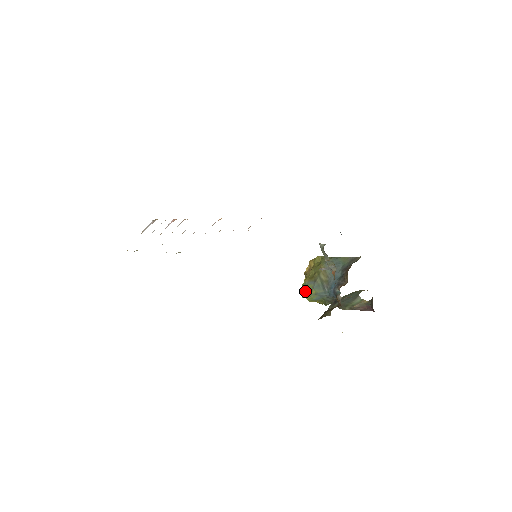
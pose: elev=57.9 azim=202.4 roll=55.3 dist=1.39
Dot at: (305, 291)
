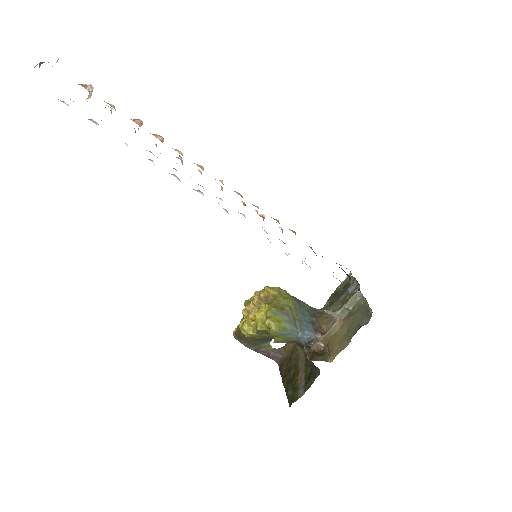
Dot at: (275, 320)
